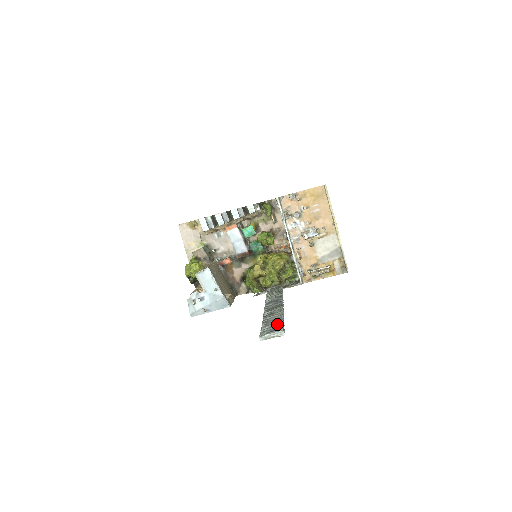
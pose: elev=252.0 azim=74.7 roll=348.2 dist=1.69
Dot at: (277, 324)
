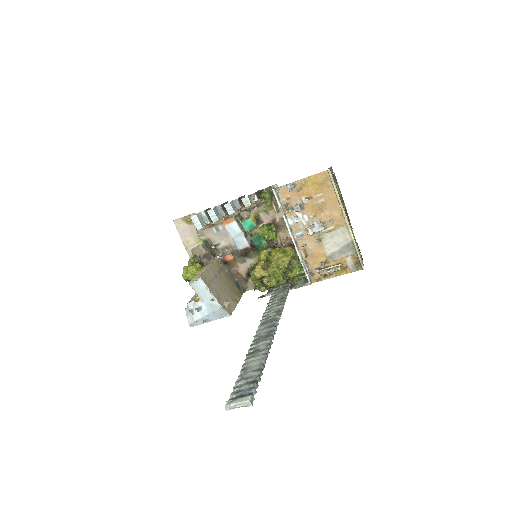
Dot at: (251, 380)
